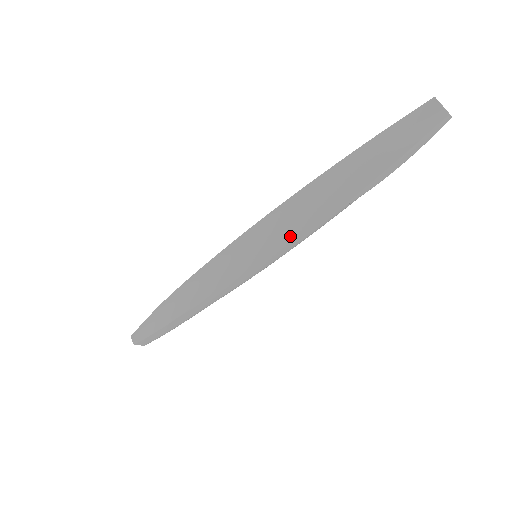
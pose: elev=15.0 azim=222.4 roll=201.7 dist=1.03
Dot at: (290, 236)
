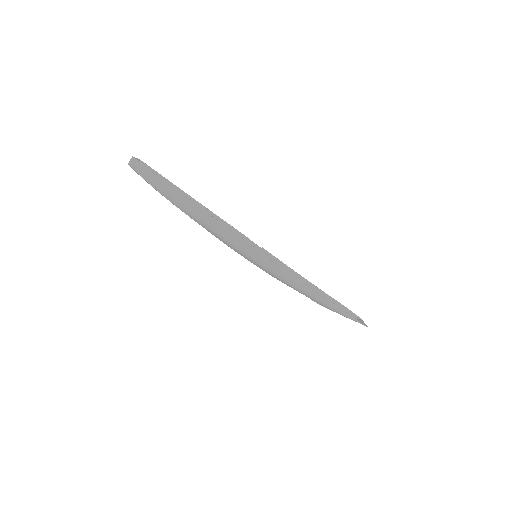
Dot at: occluded
